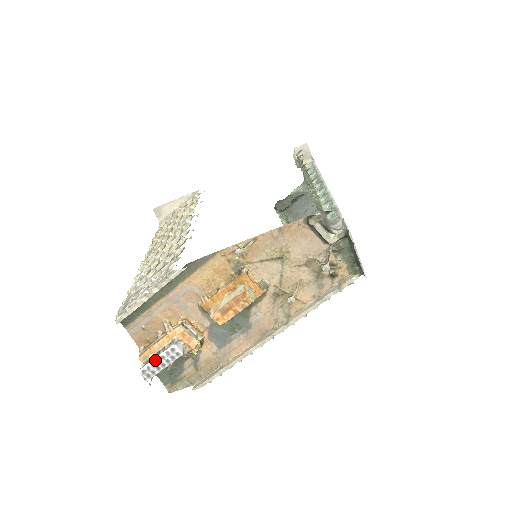
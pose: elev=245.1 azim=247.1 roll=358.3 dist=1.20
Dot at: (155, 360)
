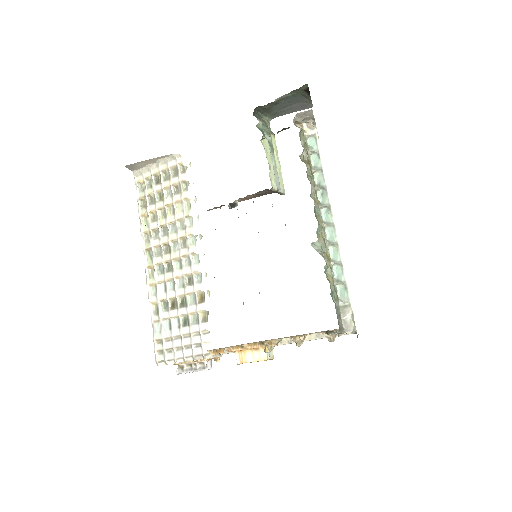
Dot at: occluded
